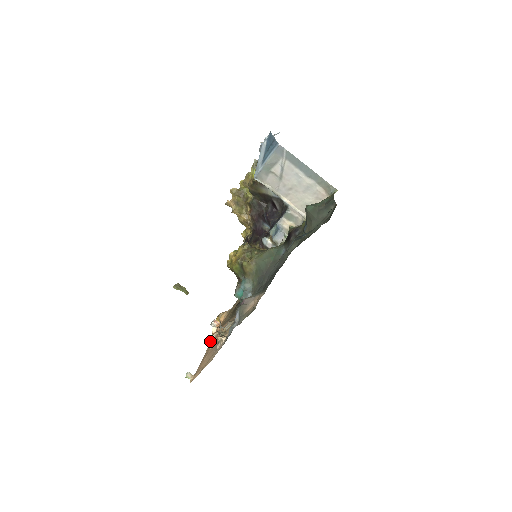
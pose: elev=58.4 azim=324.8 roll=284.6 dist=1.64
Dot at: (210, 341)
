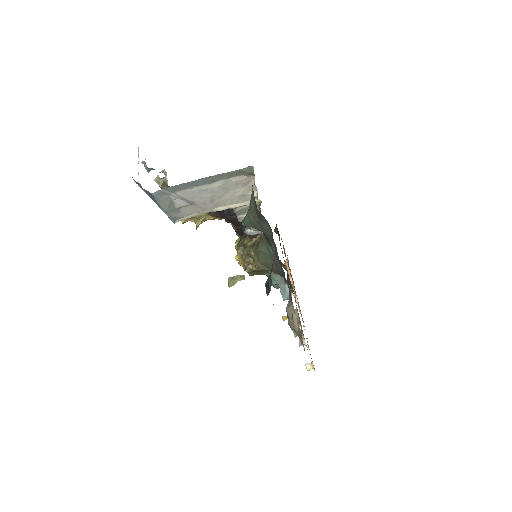
Dot at: (298, 307)
